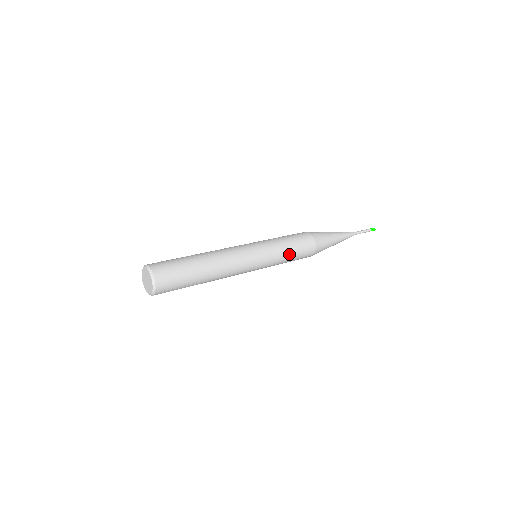
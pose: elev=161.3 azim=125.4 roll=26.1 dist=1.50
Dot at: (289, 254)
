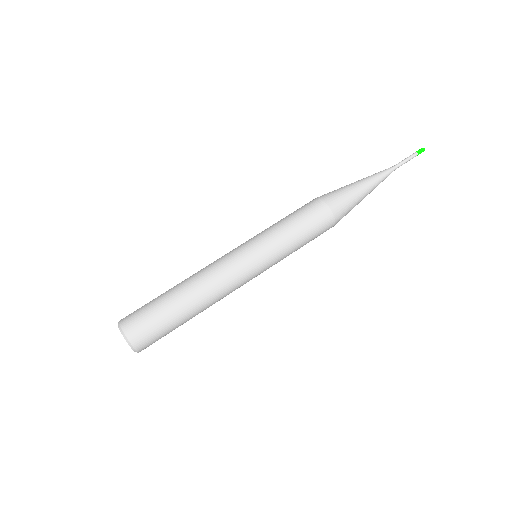
Dot at: (298, 244)
